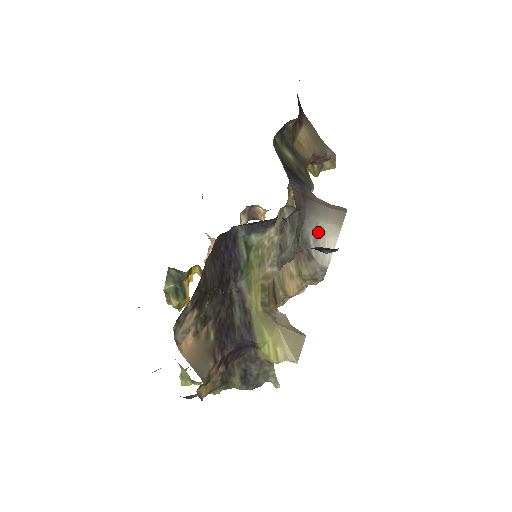
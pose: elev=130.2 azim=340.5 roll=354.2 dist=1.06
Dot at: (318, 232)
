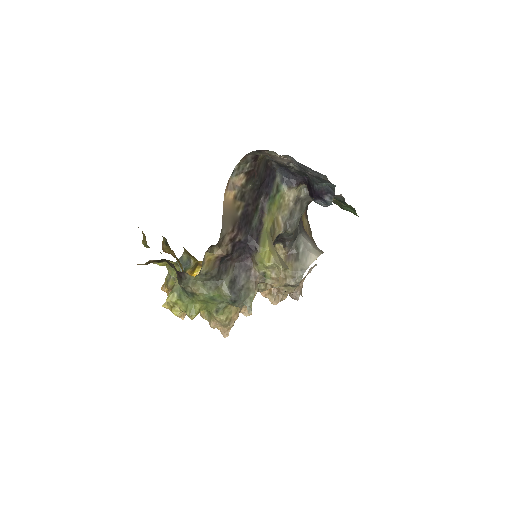
Dot at: (307, 247)
